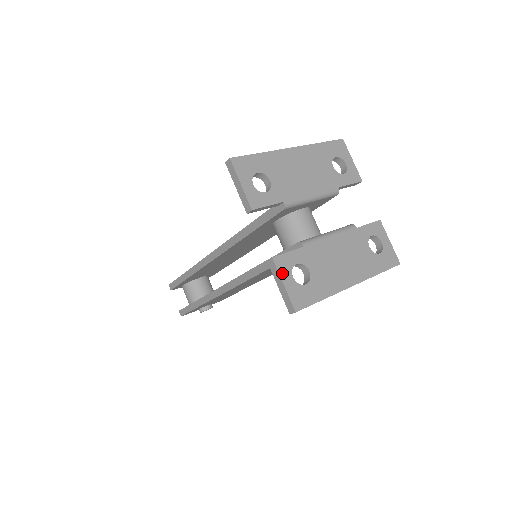
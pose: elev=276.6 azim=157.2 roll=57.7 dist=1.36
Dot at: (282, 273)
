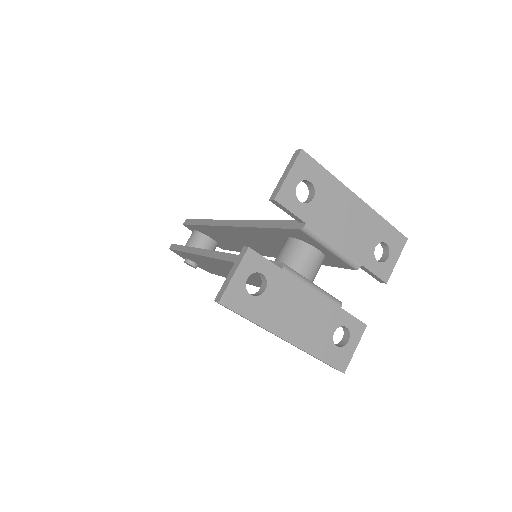
Dot at: (243, 266)
